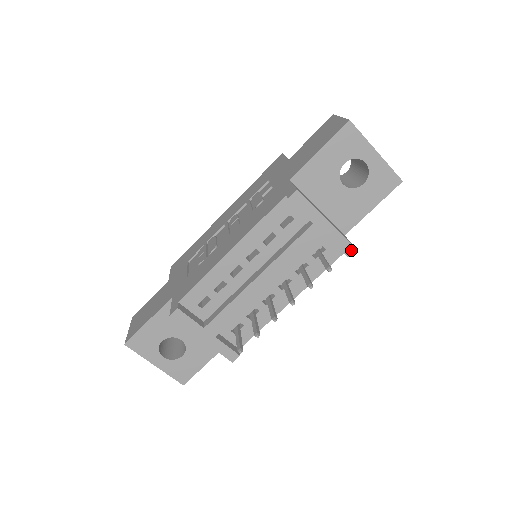
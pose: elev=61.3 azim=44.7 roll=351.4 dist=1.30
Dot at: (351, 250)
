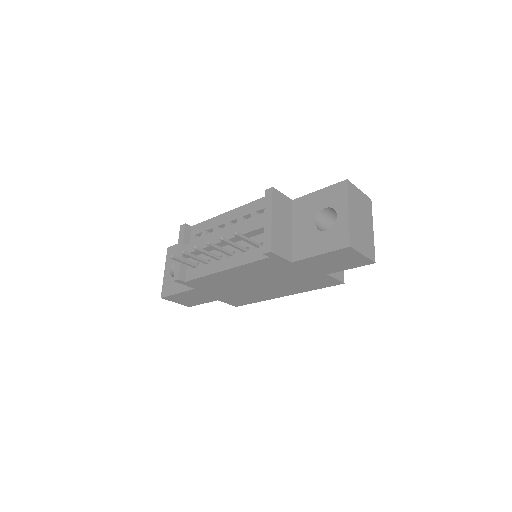
Dot at: (268, 250)
